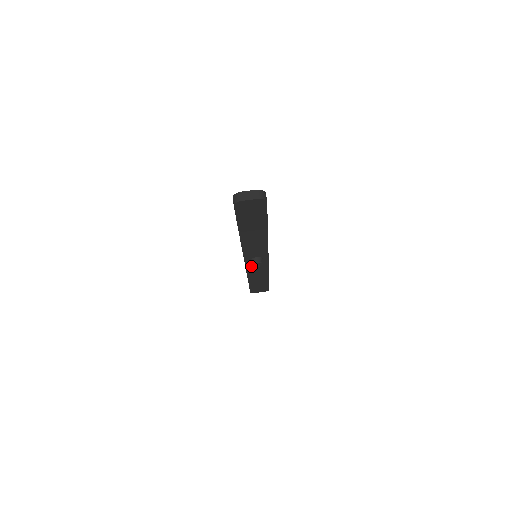
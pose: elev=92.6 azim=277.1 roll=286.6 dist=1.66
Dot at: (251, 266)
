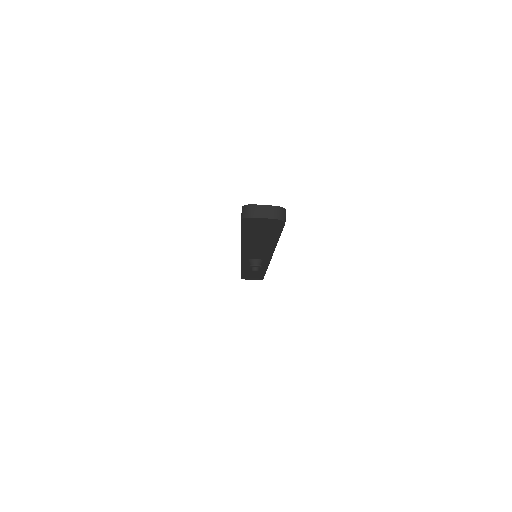
Dot at: (248, 263)
